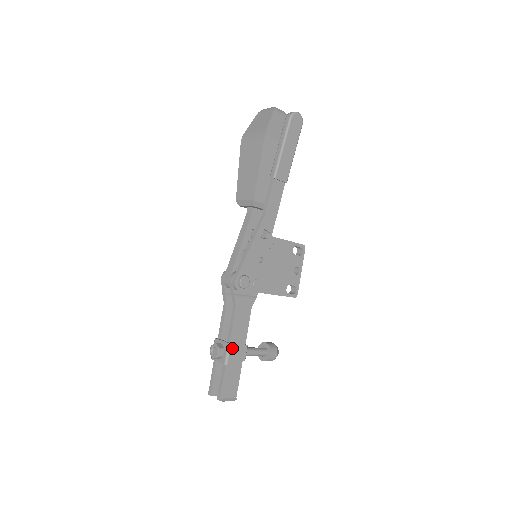
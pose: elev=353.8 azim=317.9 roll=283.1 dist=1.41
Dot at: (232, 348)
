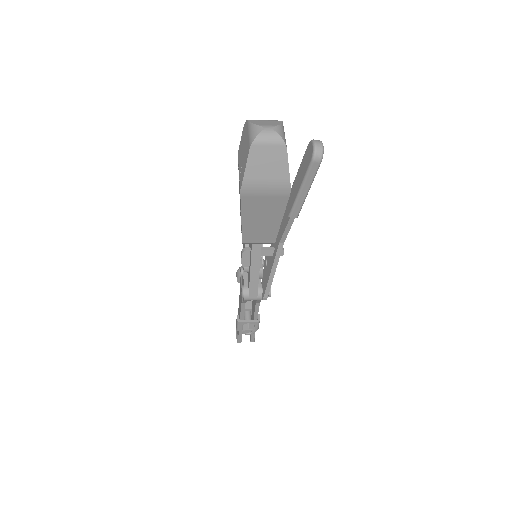
Dot at: (259, 320)
